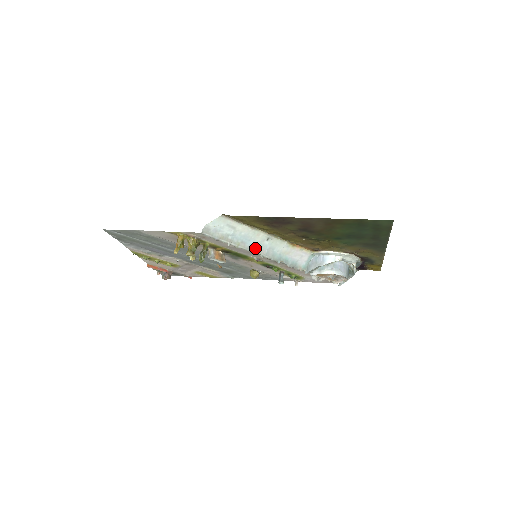
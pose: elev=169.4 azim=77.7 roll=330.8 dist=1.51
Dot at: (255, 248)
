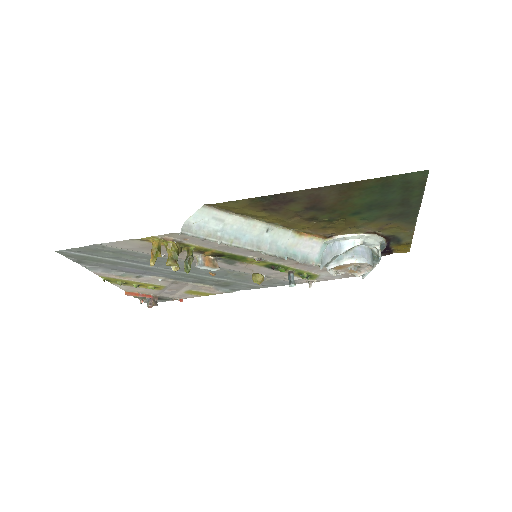
Dot at: (253, 244)
